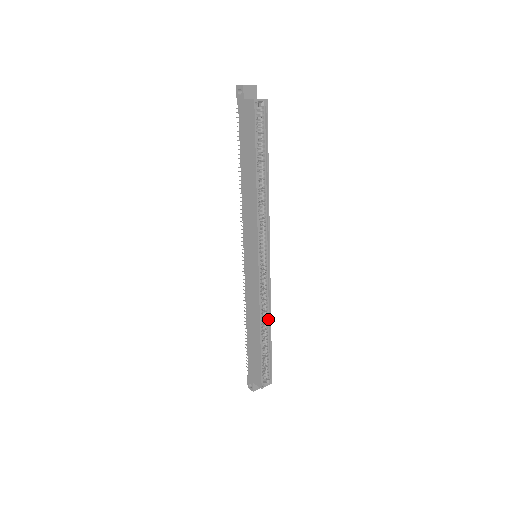
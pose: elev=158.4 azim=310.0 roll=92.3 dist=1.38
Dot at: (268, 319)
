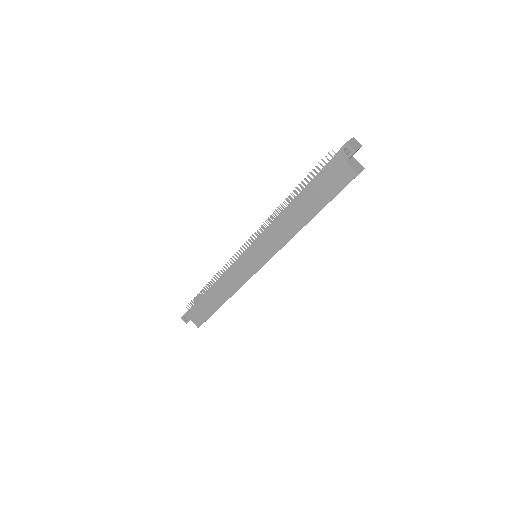
Dot at: occluded
